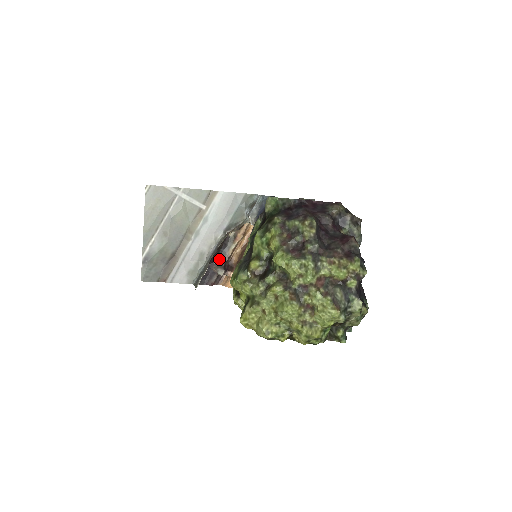
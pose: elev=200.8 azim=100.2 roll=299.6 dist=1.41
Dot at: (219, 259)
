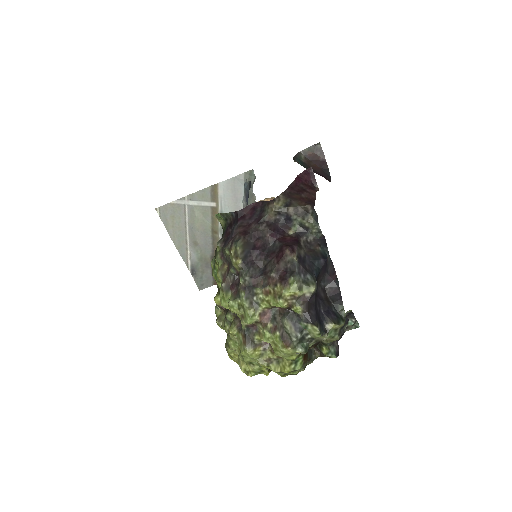
Dot at: occluded
